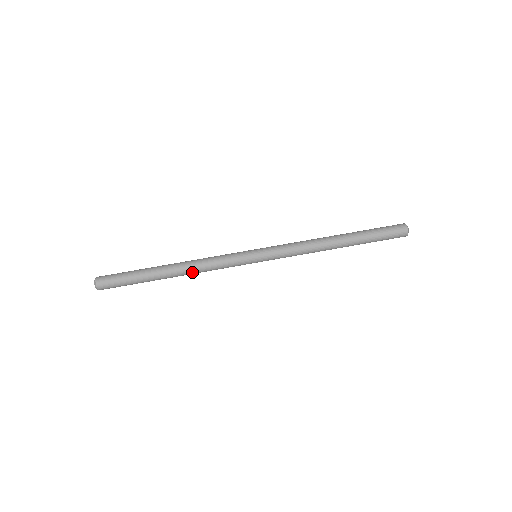
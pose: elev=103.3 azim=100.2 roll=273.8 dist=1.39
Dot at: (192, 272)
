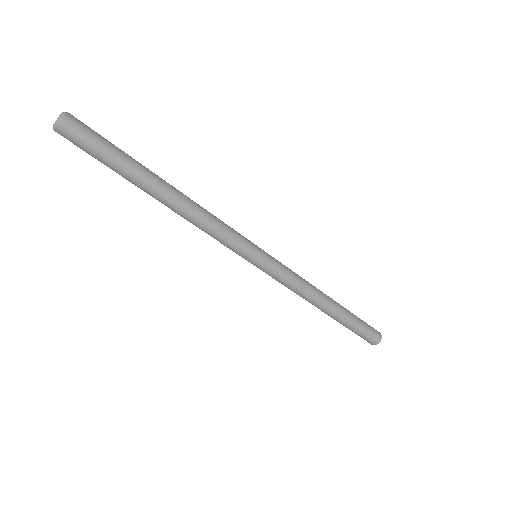
Dot at: (182, 216)
